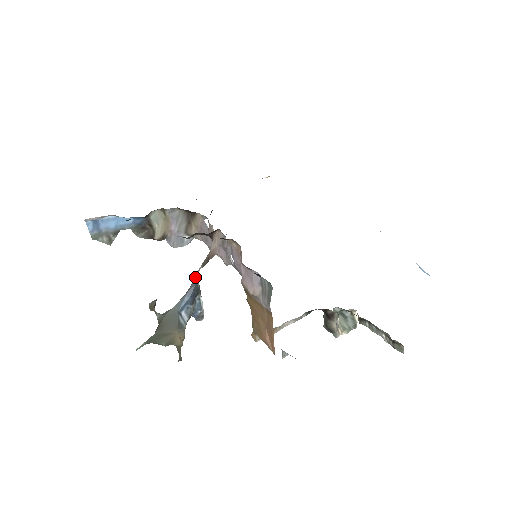
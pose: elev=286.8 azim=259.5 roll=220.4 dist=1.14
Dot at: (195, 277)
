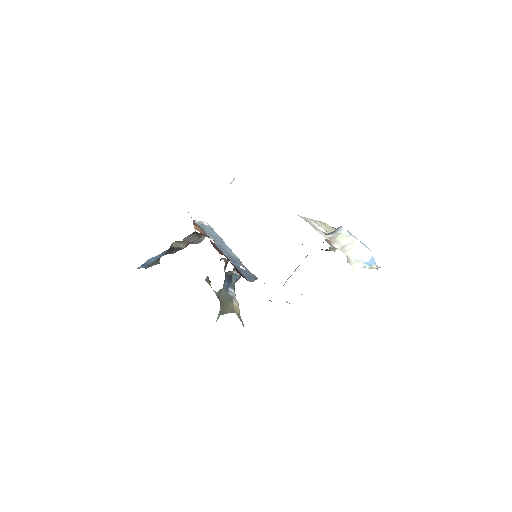
Dot at: (225, 274)
